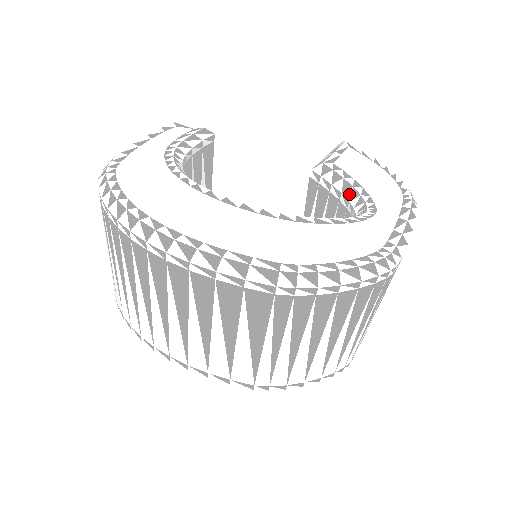
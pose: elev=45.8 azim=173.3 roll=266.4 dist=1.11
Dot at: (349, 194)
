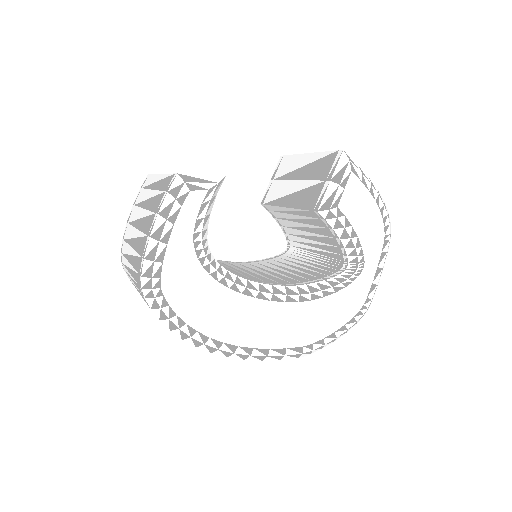
Dot at: (346, 243)
